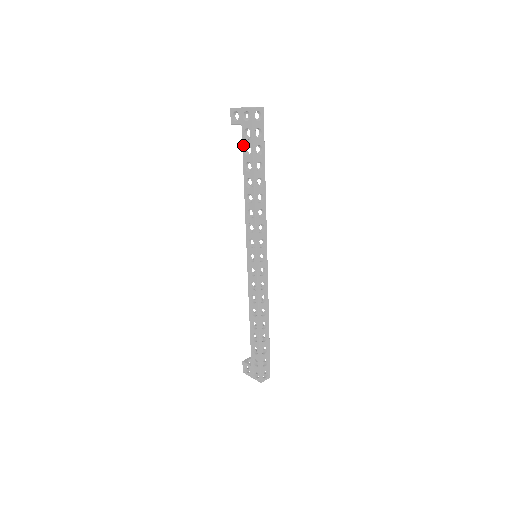
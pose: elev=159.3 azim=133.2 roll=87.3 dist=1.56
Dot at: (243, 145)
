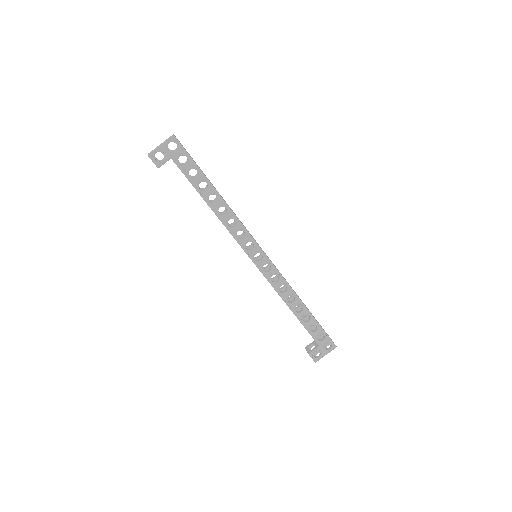
Dot at: (185, 174)
